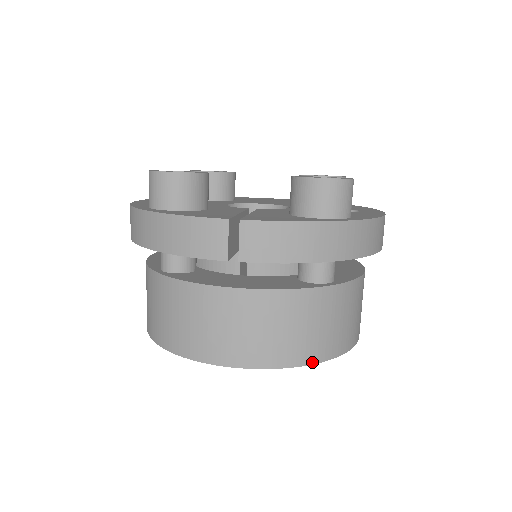
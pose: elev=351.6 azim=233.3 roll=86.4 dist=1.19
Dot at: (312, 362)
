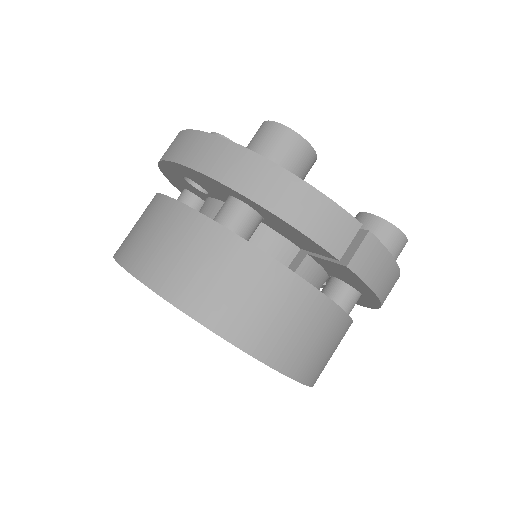
Dot at: (310, 384)
